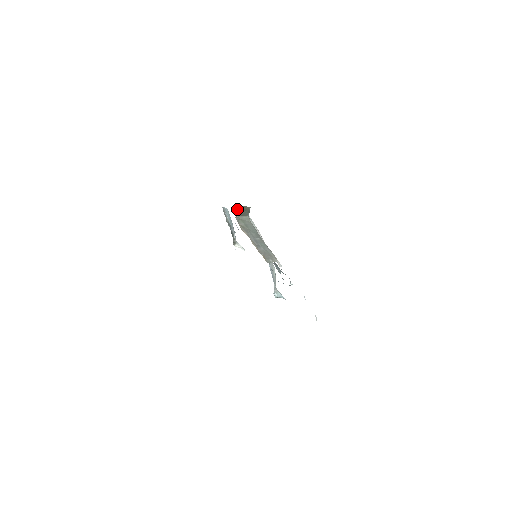
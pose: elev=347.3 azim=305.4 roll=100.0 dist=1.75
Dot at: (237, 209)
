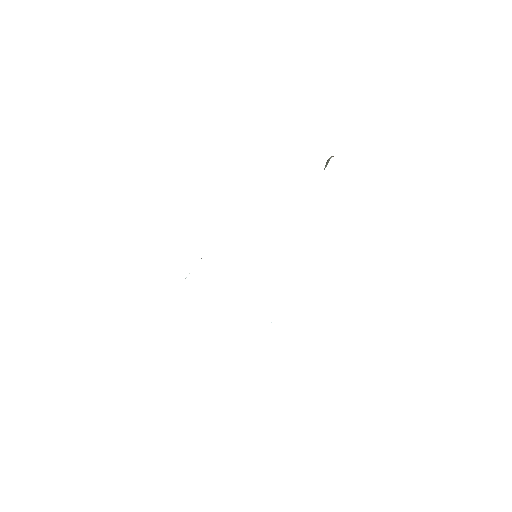
Dot at: occluded
